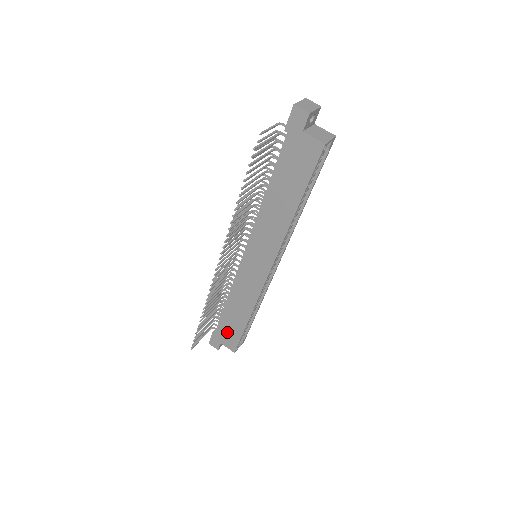
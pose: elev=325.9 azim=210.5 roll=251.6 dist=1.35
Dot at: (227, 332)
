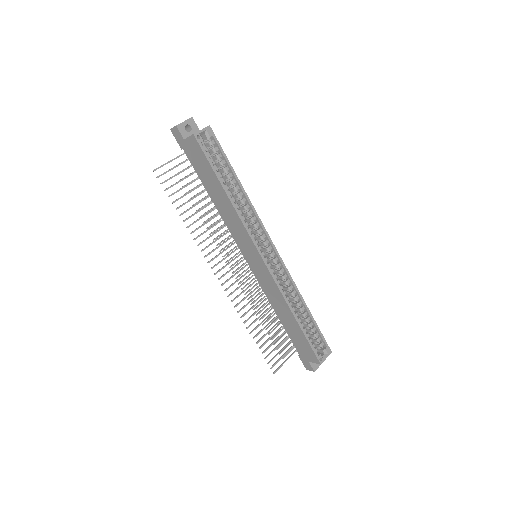
Dot at: (301, 345)
